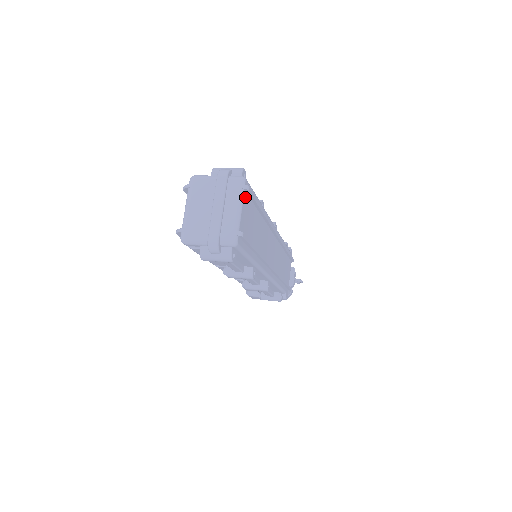
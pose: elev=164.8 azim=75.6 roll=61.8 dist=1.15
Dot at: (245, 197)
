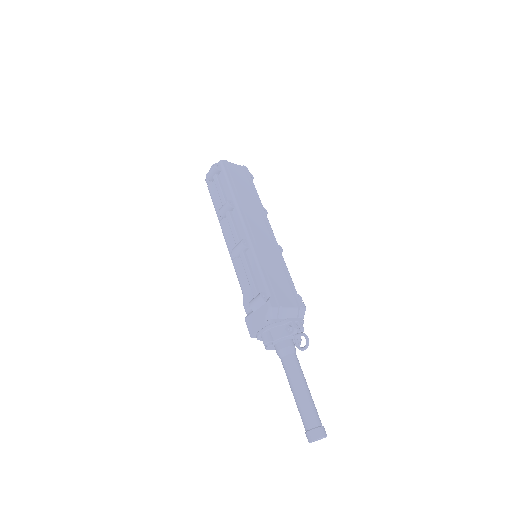
Dot at: (242, 168)
